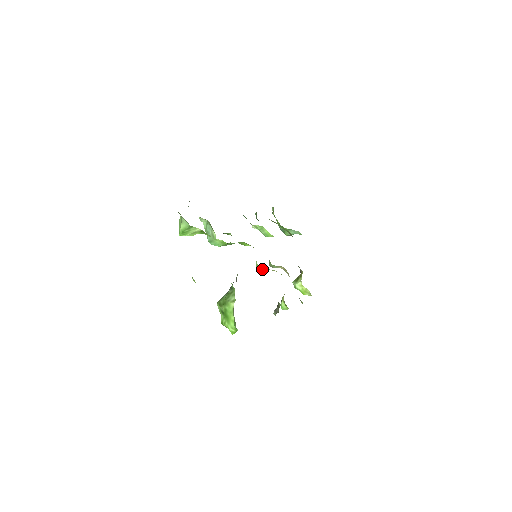
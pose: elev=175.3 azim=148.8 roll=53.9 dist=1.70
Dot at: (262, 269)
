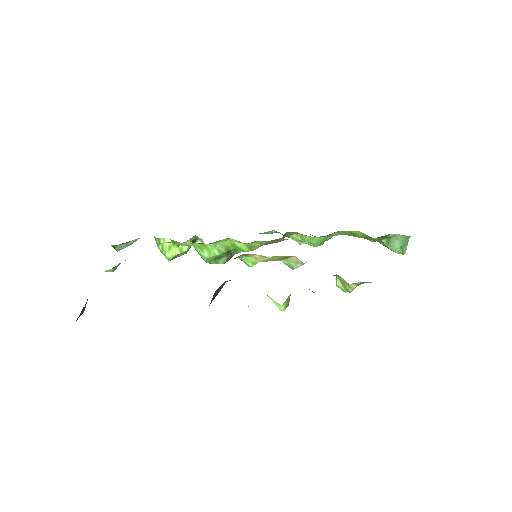
Dot at: (246, 261)
